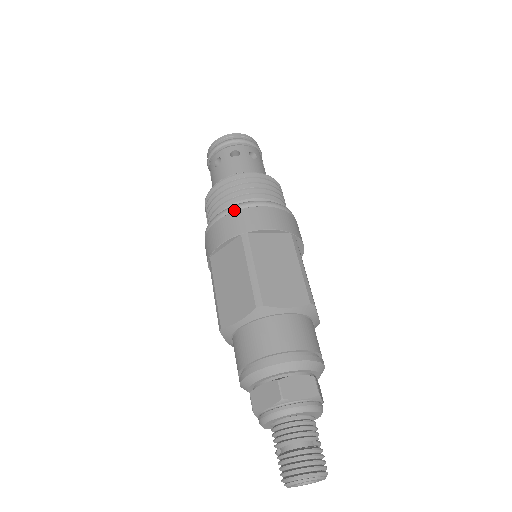
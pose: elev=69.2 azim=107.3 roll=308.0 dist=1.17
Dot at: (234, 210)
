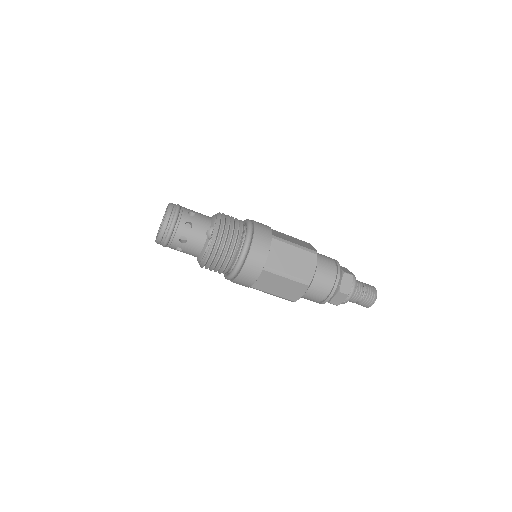
Dot at: (230, 280)
